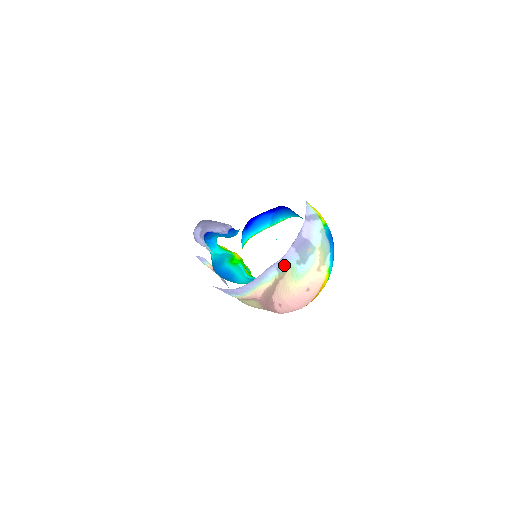
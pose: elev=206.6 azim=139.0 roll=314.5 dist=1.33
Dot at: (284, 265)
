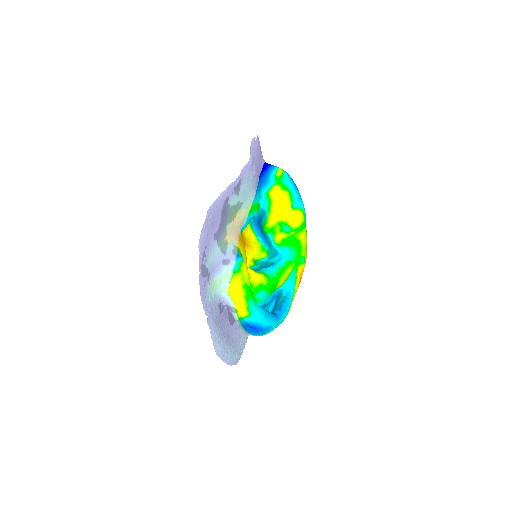
Dot at: occluded
